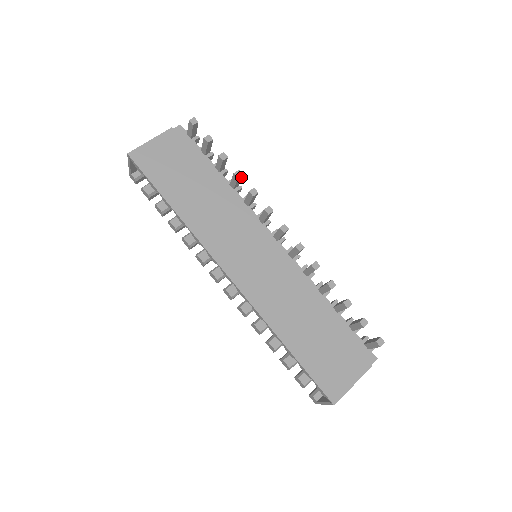
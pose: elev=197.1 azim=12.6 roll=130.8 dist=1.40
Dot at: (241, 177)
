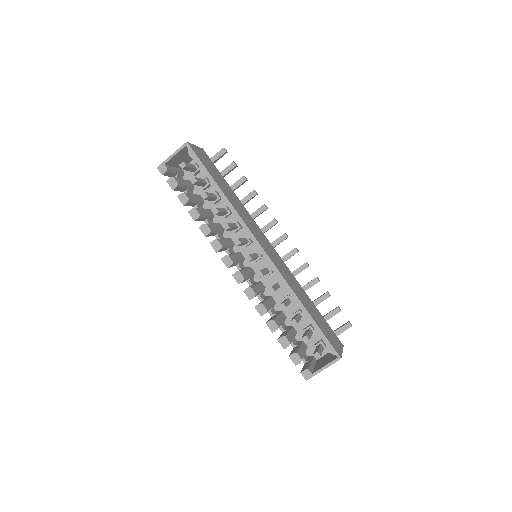
Dot at: occluded
